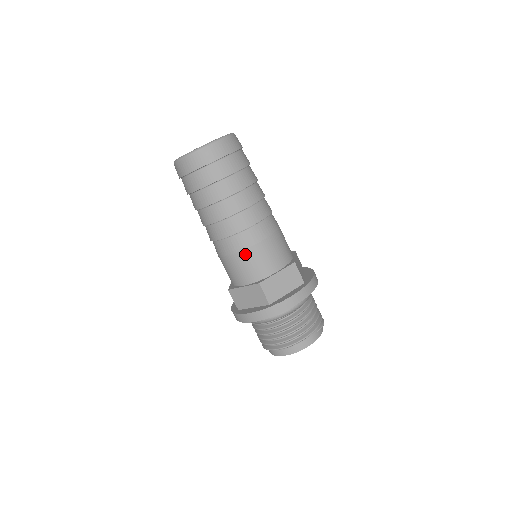
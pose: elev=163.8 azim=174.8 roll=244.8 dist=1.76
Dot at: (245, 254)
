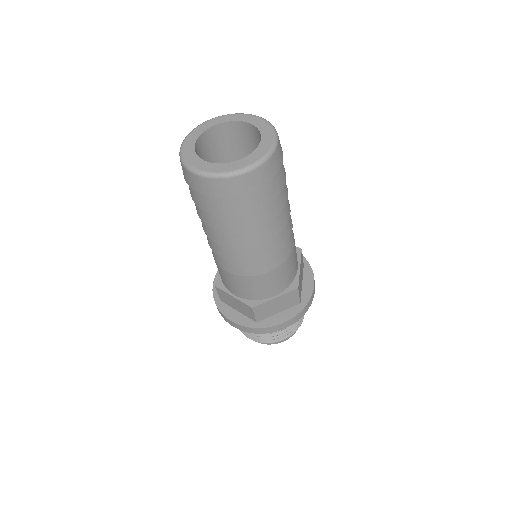
Dot at: (286, 264)
